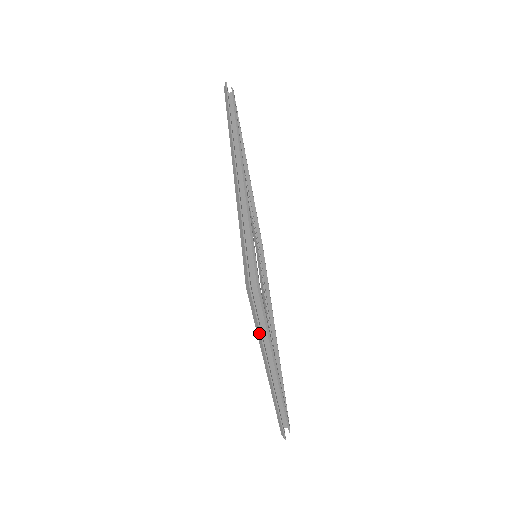
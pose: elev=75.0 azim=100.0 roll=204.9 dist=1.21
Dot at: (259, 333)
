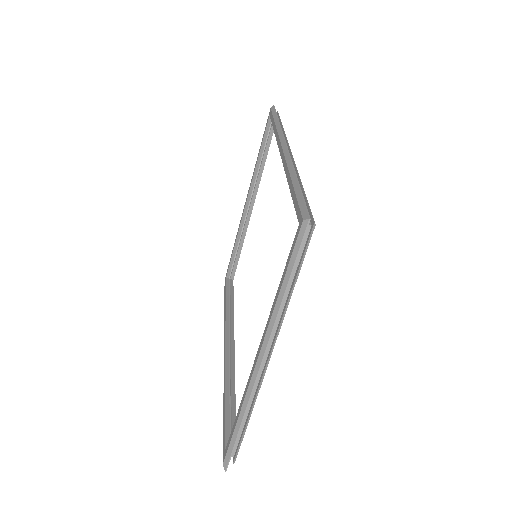
Dot at: (284, 288)
